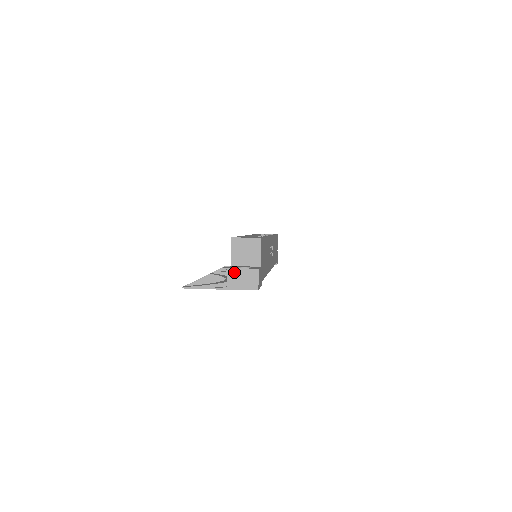
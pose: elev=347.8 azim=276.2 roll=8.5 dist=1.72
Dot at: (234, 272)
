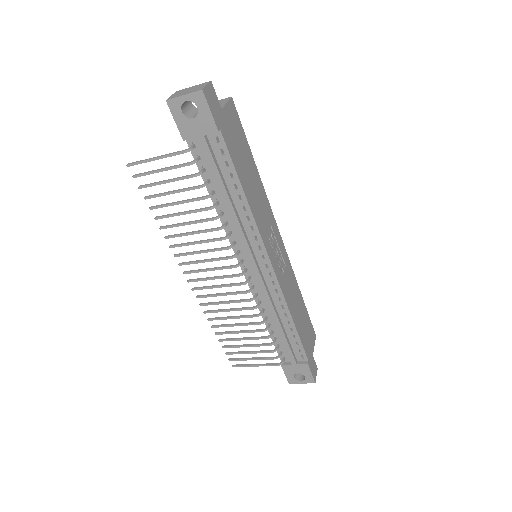
Dot at: (182, 91)
